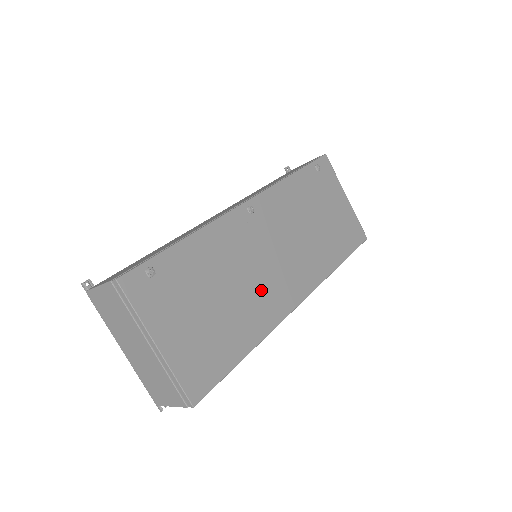
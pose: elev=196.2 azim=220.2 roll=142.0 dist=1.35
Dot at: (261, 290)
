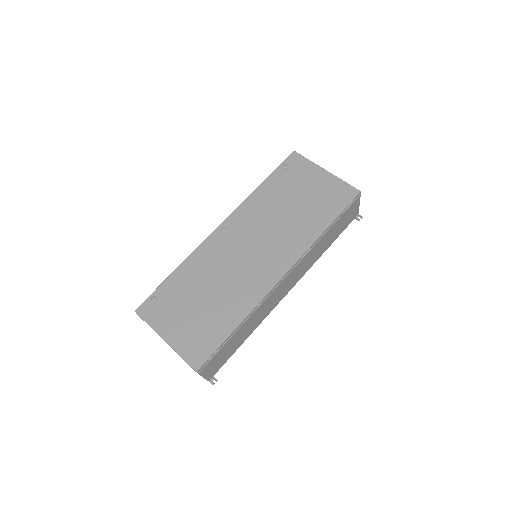
Dot at: (242, 279)
